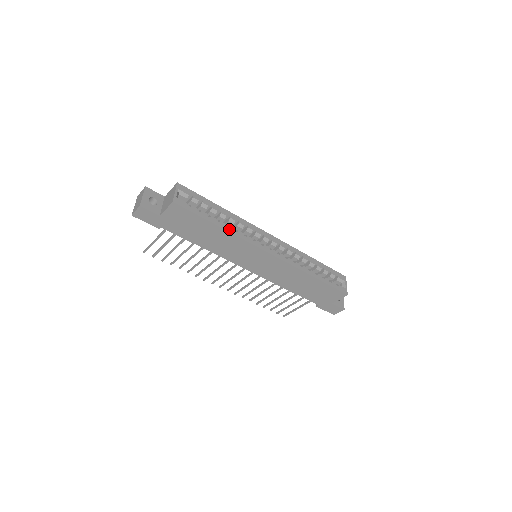
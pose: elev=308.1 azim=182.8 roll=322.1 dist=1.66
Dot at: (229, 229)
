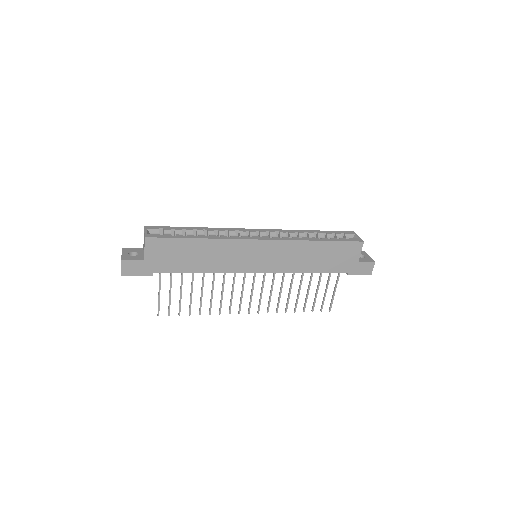
Dot at: (210, 237)
